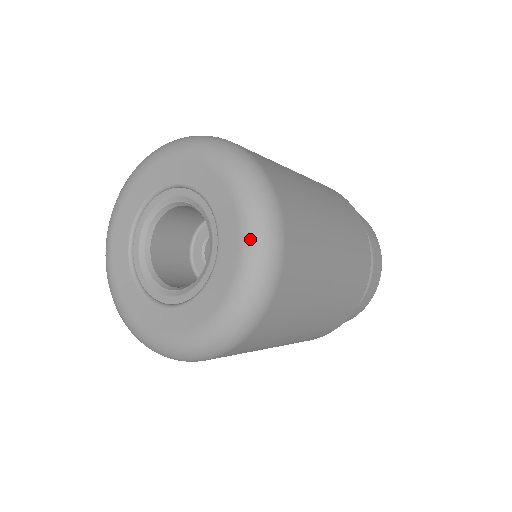
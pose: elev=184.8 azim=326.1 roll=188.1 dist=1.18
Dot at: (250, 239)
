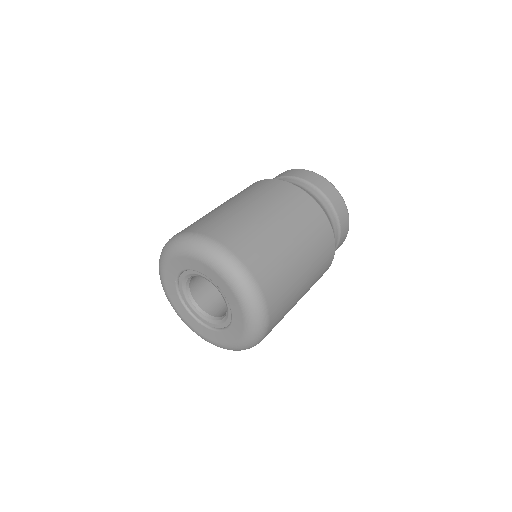
Dot at: (239, 346)
